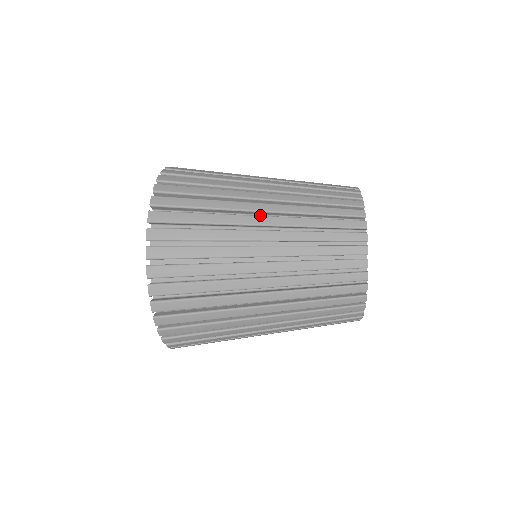
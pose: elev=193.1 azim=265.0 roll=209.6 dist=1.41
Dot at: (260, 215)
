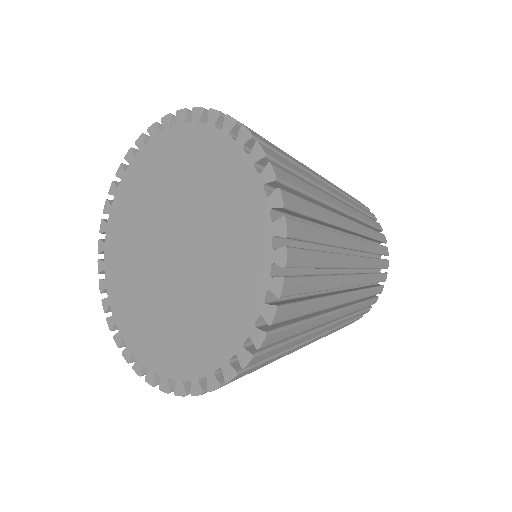
Dot at: (341, 248)
